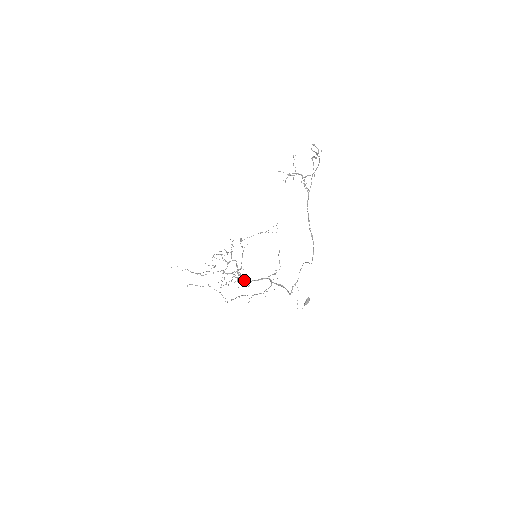
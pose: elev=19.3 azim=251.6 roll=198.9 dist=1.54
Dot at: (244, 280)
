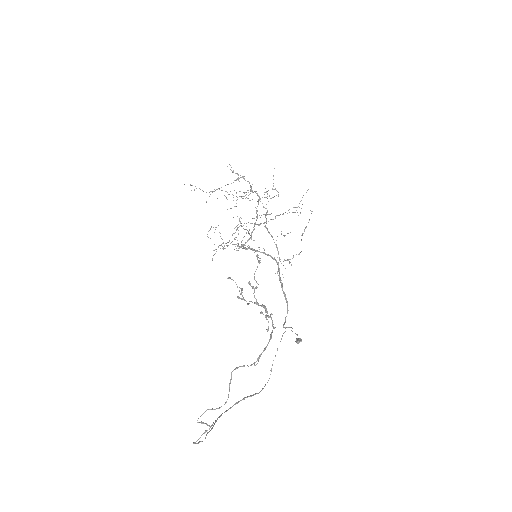
Dot at: (255, 250)
